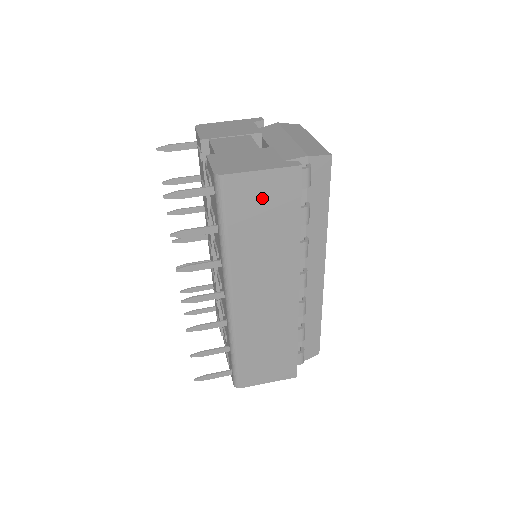
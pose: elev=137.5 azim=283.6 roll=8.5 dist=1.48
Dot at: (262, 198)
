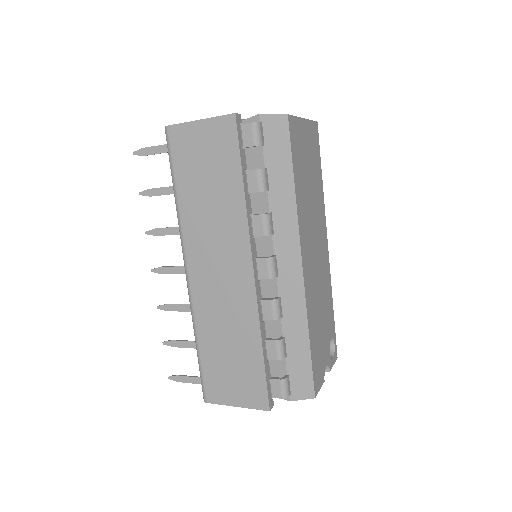
Dot at: (203, 151)
